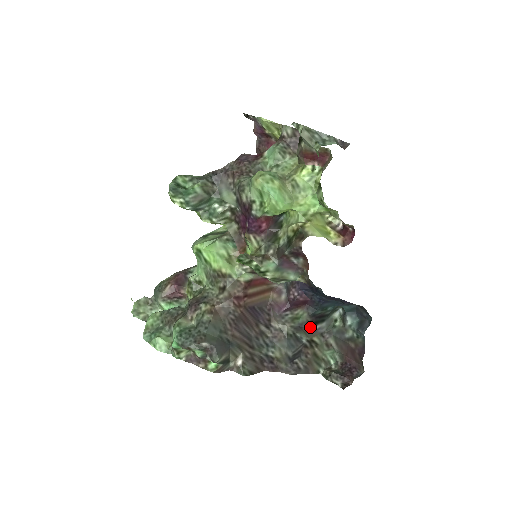
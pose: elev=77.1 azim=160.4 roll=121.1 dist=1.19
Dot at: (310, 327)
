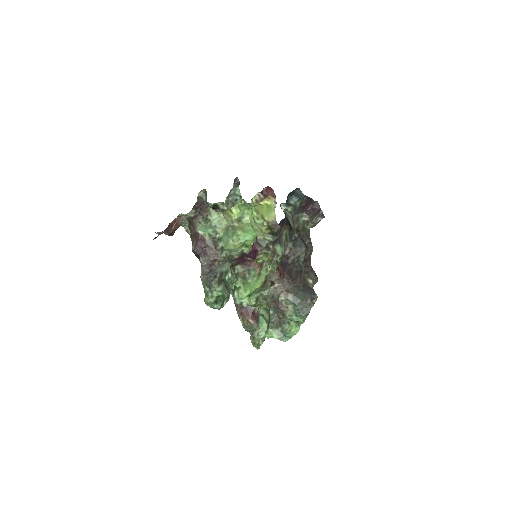
Dot at: (292, 229)
